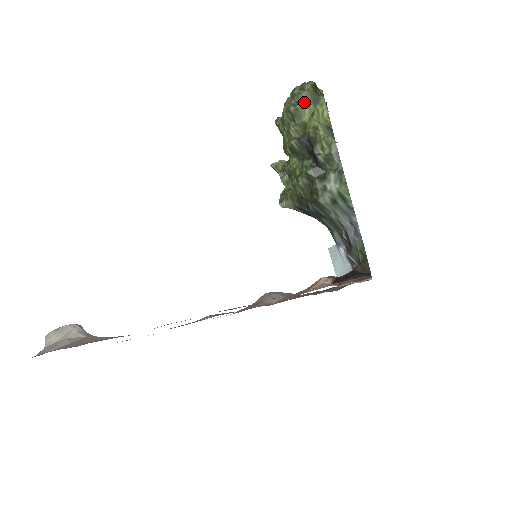
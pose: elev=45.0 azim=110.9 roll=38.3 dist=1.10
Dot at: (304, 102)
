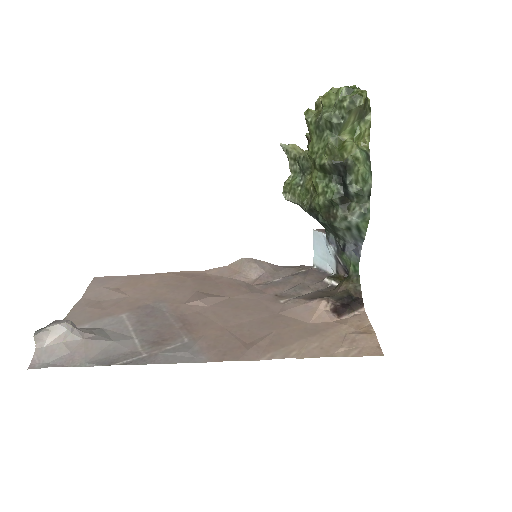
Dot at: (350, 118)
